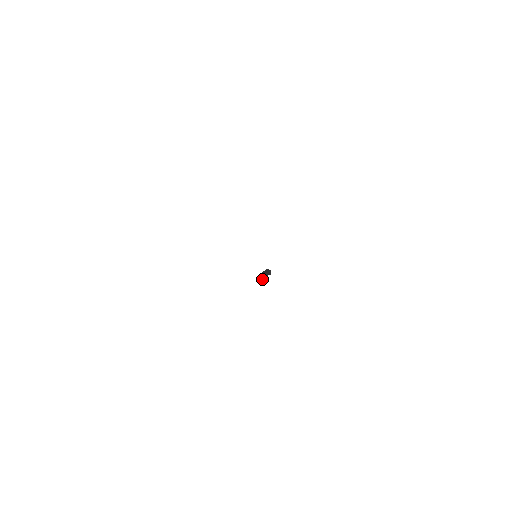
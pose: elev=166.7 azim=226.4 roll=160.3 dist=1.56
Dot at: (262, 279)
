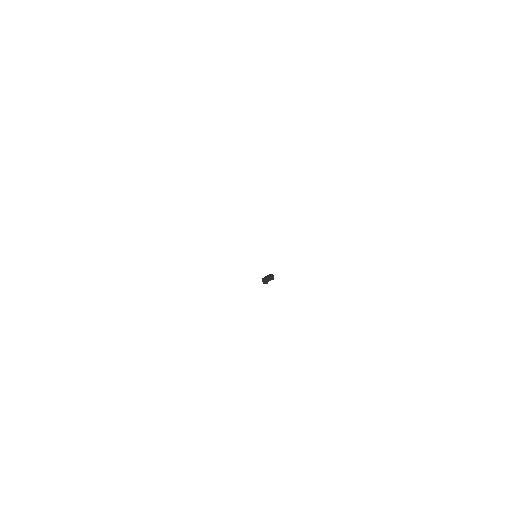
Dot at: (265, 283)
